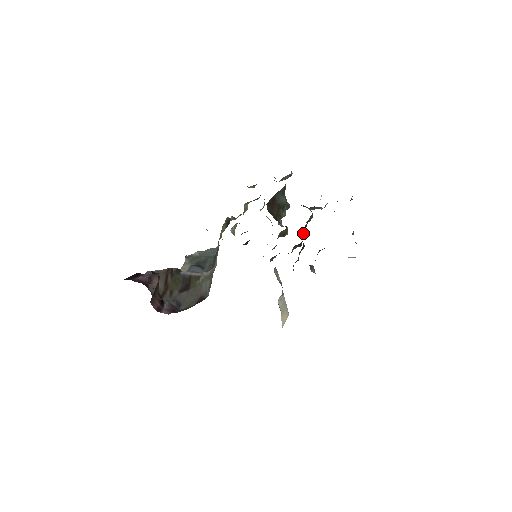
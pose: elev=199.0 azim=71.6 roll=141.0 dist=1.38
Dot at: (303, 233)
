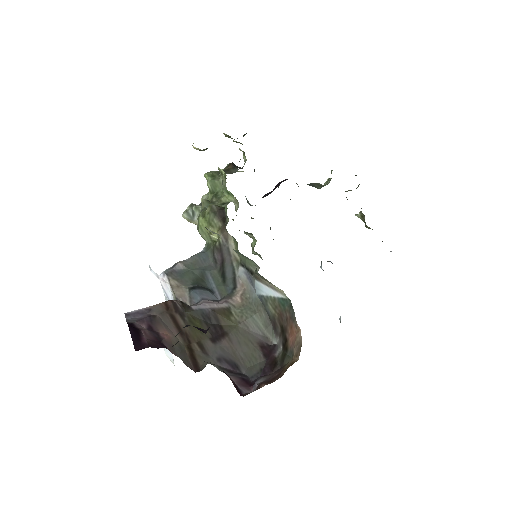
Dot at: occluded
